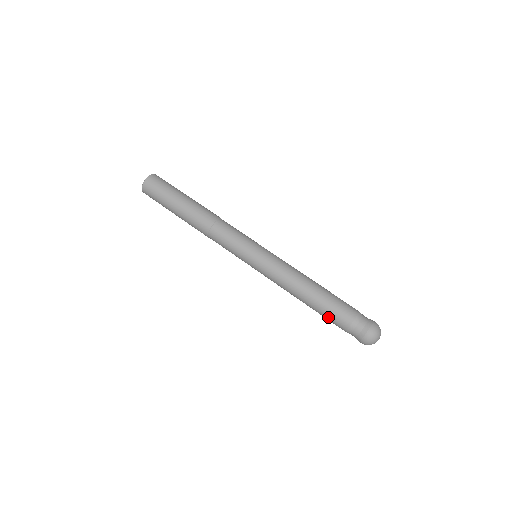
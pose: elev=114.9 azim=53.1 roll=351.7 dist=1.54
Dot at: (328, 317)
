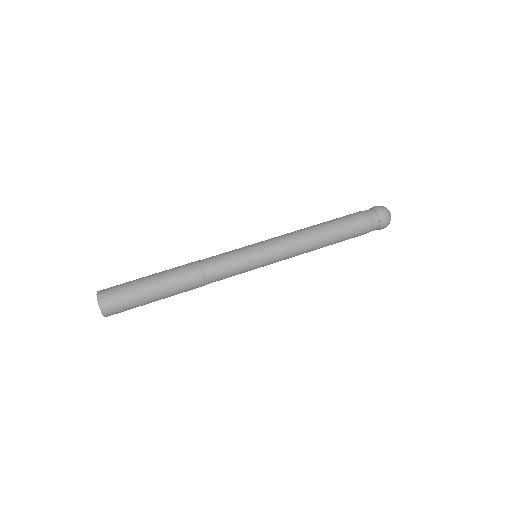
Dot at: (350, 237)
